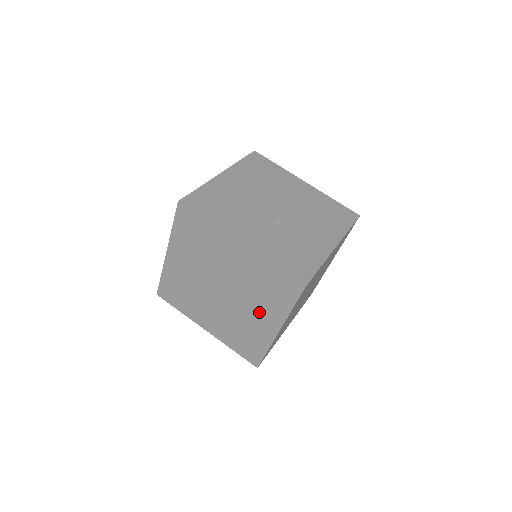
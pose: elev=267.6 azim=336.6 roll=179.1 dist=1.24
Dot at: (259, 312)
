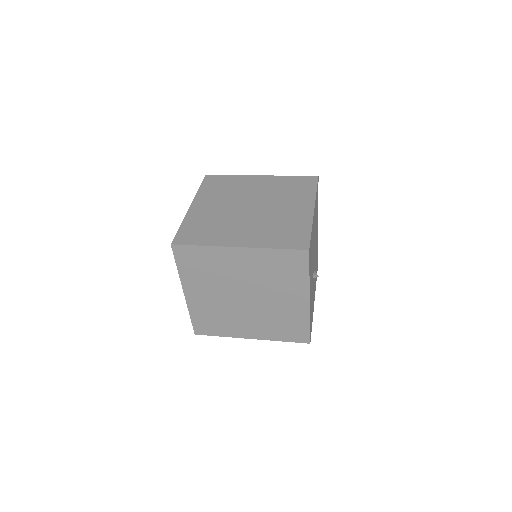
Dot at: (255, 325)
